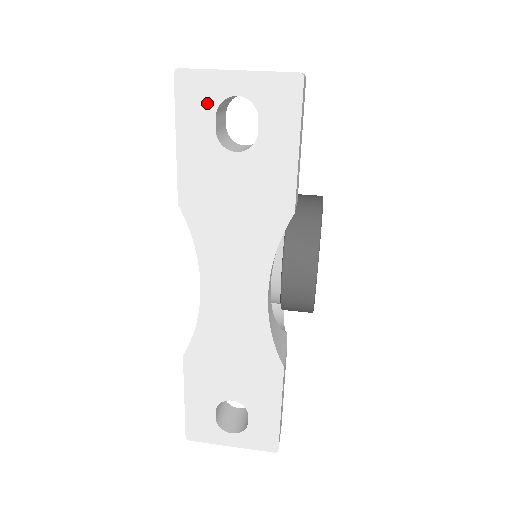
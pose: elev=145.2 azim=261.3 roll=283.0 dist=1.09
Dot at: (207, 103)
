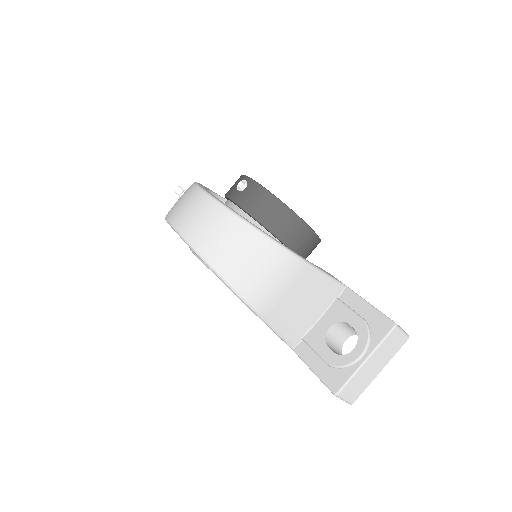
Dot at: occluded
